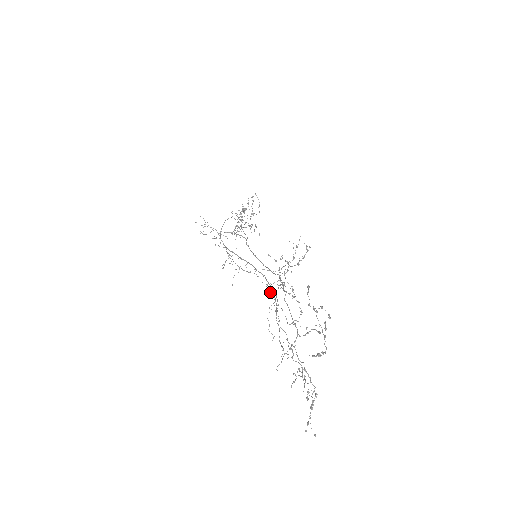
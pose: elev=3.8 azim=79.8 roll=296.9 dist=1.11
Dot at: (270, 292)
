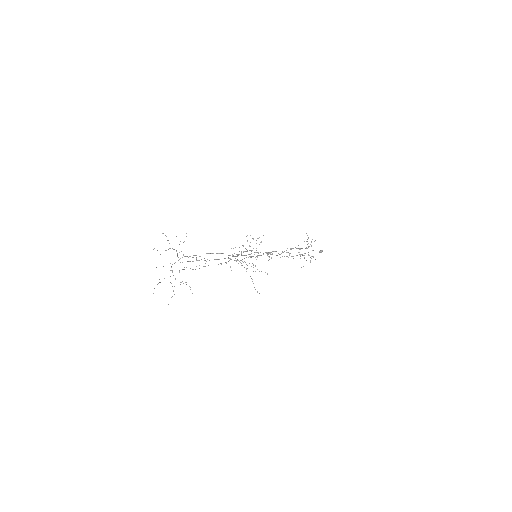
Dot at: occluded
